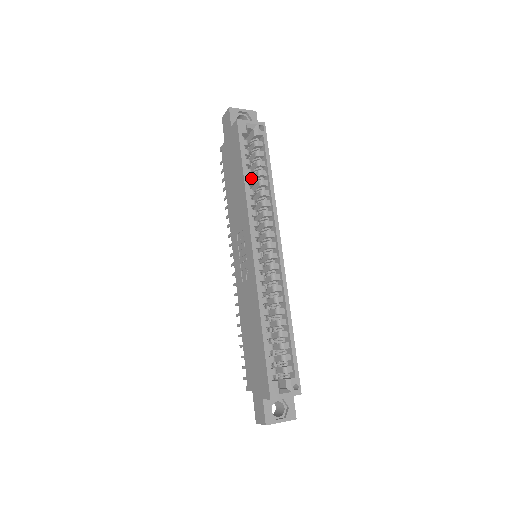
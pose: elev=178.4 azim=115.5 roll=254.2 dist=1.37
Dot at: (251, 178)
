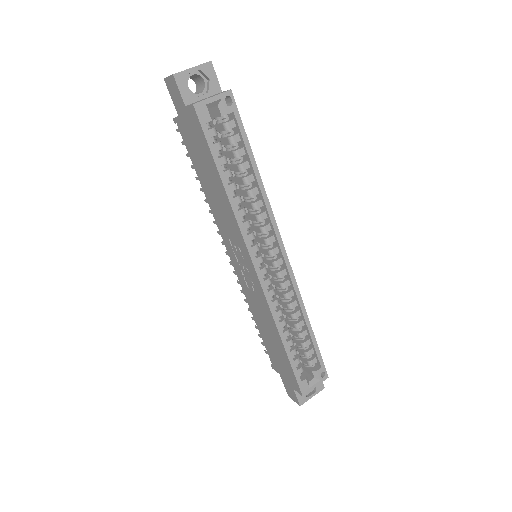
Dot at: (229, 166)
